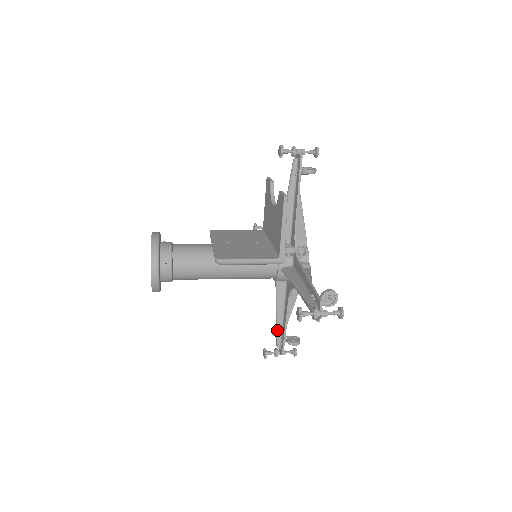
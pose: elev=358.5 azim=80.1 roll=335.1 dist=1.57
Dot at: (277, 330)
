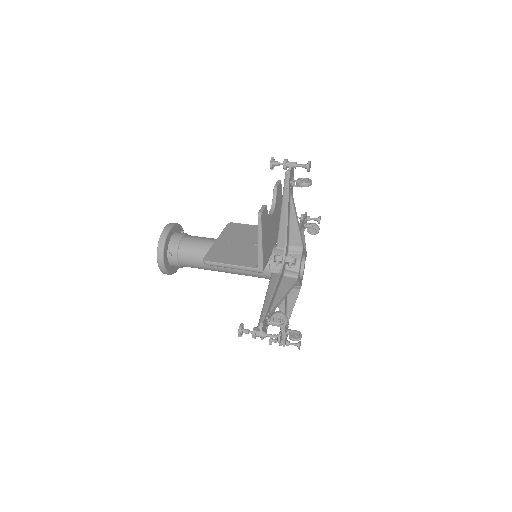
Dot at: occluded
